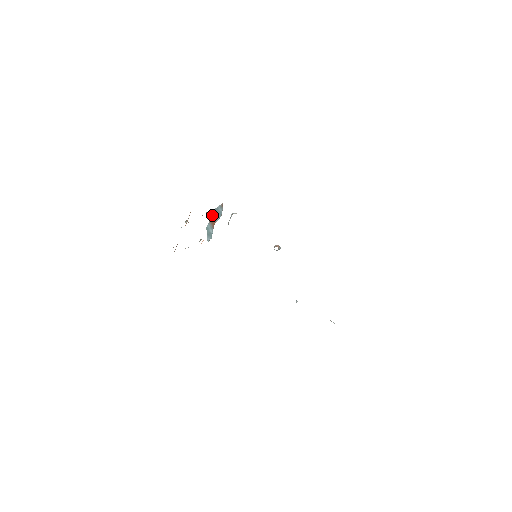
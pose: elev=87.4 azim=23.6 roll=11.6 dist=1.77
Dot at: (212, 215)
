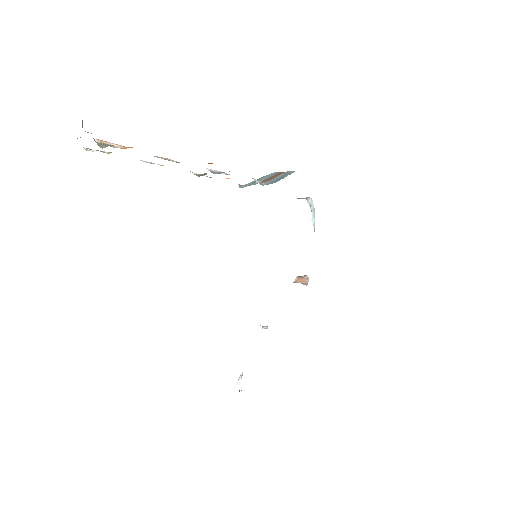
Dot at: occluded
